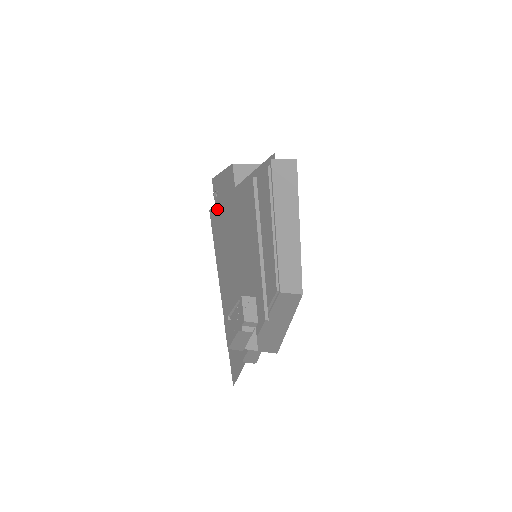
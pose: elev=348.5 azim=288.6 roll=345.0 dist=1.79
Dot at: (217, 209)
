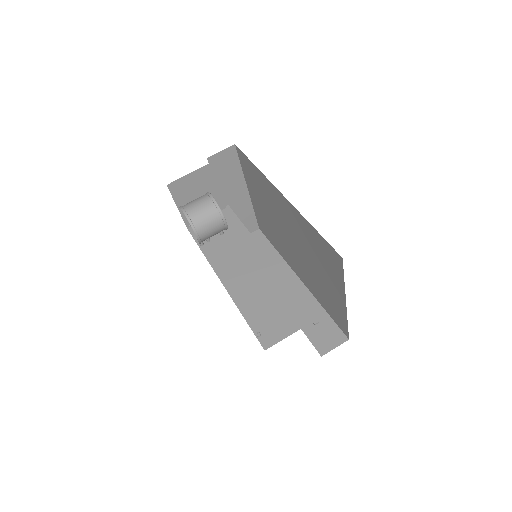
Dot at: occluded
